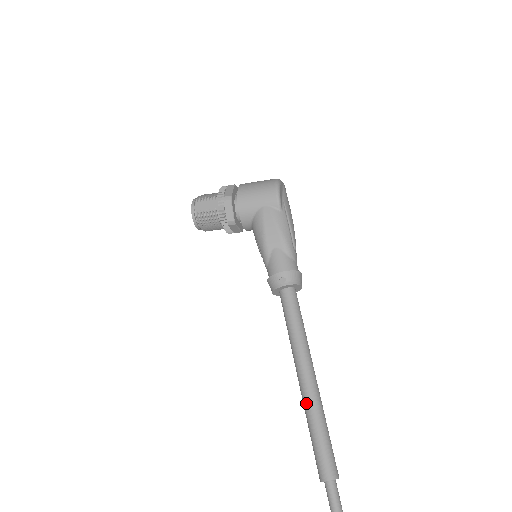
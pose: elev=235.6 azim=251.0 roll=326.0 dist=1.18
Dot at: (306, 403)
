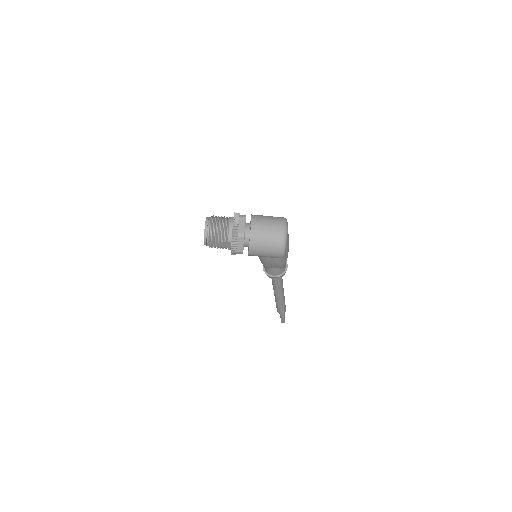
Dot at: (277, 301)
